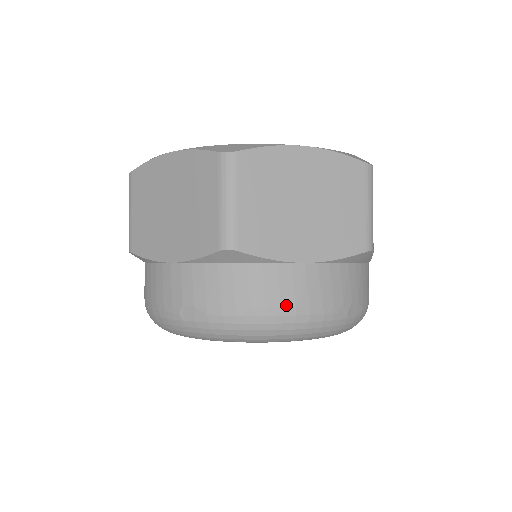
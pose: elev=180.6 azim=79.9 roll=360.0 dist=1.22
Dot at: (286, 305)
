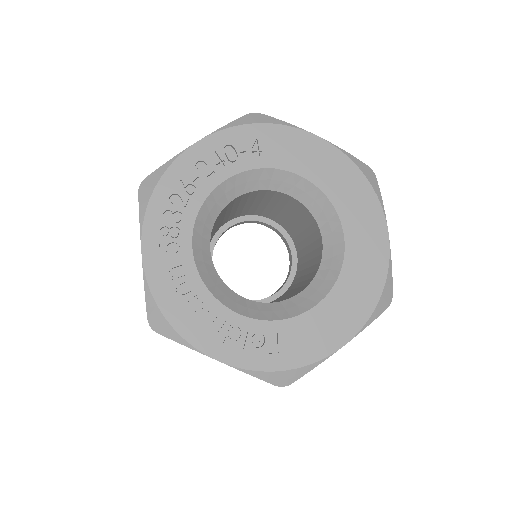
Dot at: occluded
